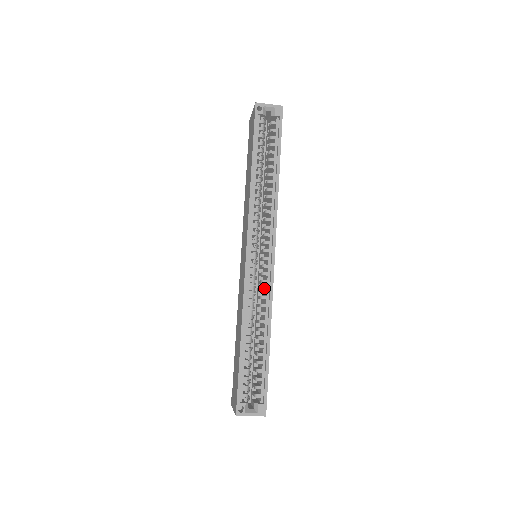
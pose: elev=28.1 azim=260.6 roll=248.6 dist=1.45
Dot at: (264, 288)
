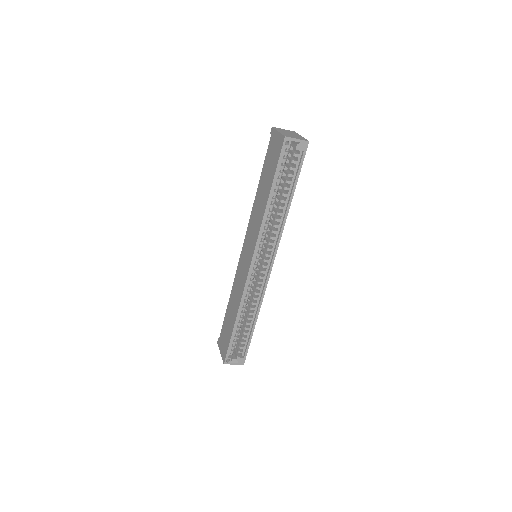
Dot at: (259, 287)
